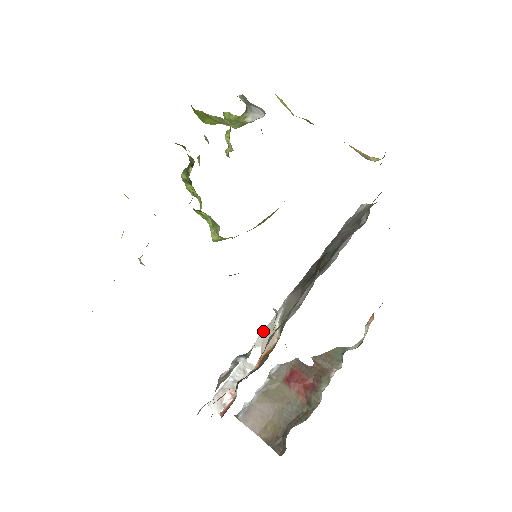
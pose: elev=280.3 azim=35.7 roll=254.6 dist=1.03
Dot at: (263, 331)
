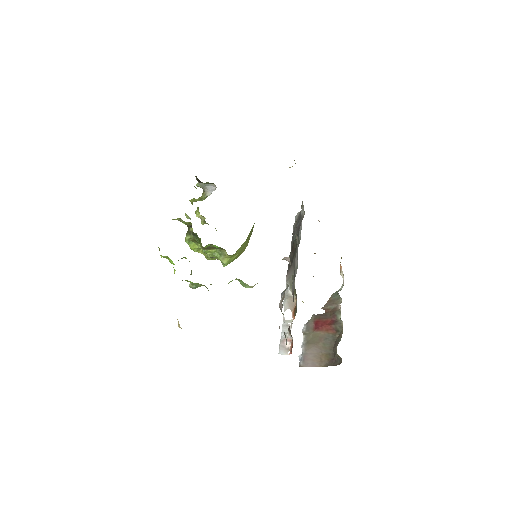
Dot at: (284, 300)
